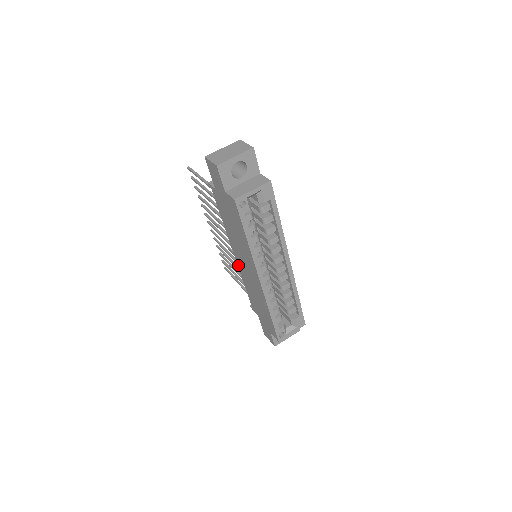
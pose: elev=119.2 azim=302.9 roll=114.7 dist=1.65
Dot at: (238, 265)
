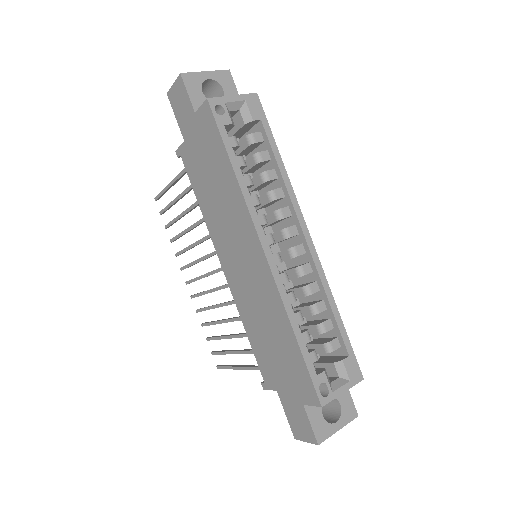
Dot at: (231, 287)
